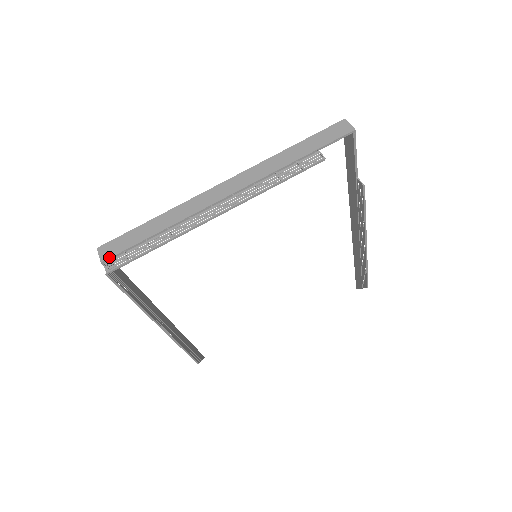
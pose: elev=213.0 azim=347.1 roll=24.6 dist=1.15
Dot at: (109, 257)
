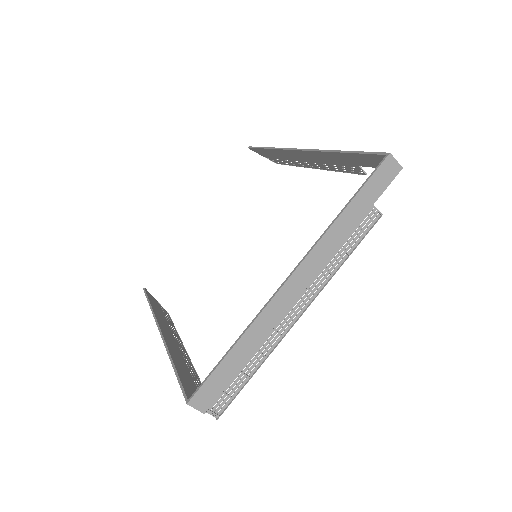
Dot at: (210, 405)
